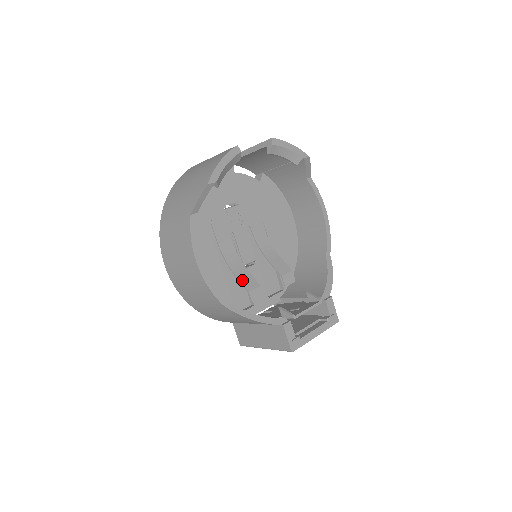
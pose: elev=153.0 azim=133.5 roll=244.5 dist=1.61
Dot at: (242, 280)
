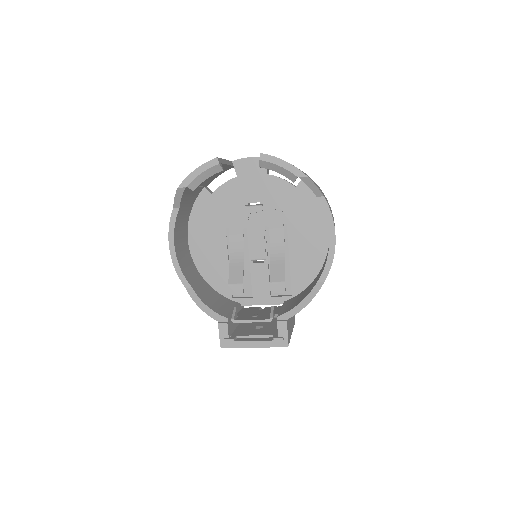
Dot at: (231, 272)
